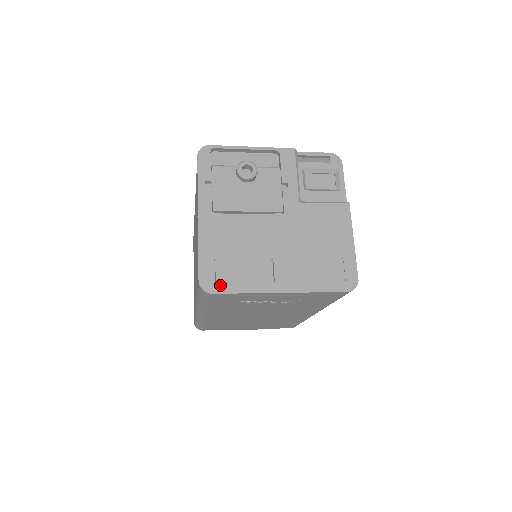
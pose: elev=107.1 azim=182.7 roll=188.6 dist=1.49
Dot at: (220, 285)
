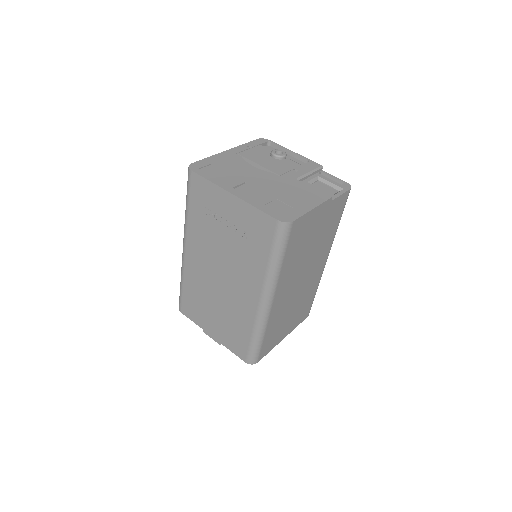
Dot at: (200, 171)
